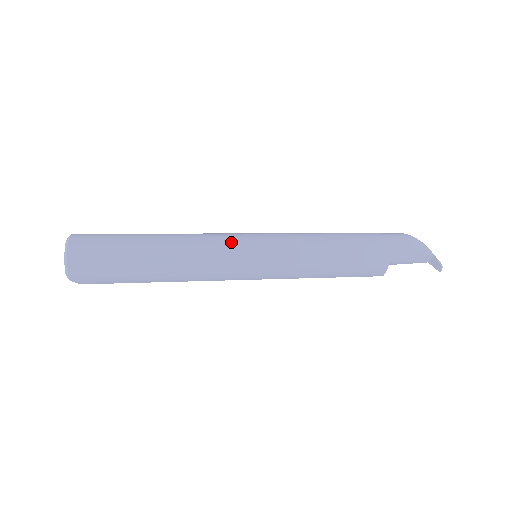
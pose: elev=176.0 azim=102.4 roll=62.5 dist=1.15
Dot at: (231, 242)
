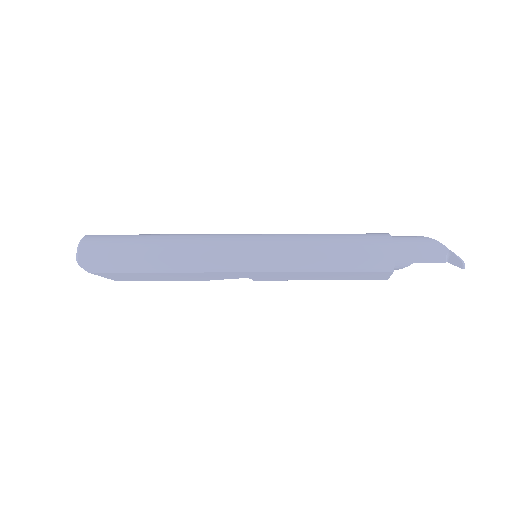
Dot at: (228, 235)
